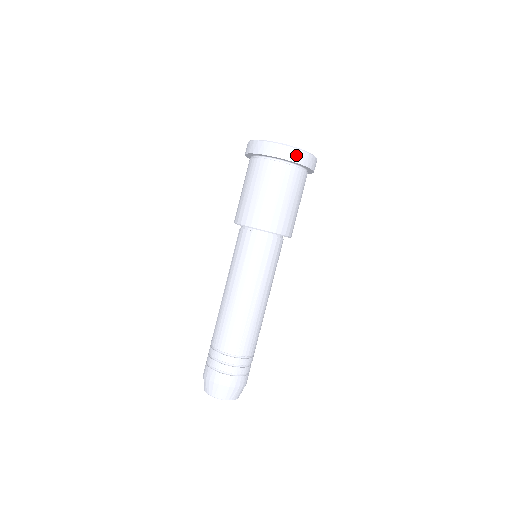
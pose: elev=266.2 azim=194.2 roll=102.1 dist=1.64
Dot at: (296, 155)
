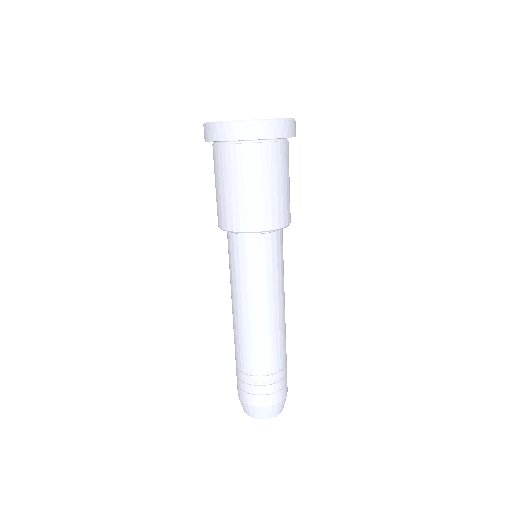
Dot at: (259, 129)
